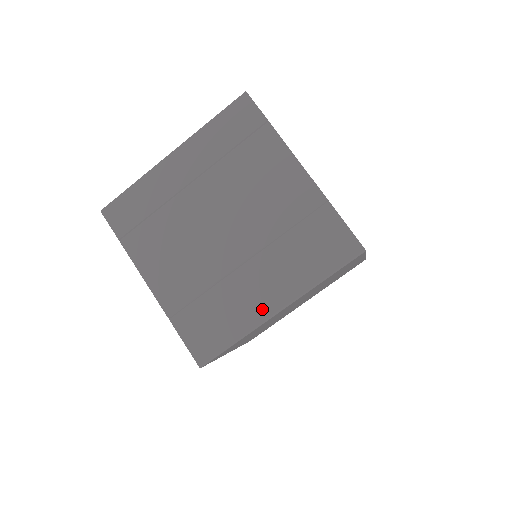
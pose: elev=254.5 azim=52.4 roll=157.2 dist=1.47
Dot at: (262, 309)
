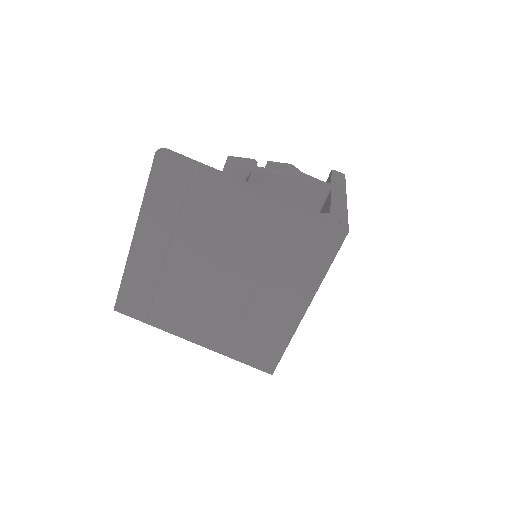
Dot at: (292, 316)
